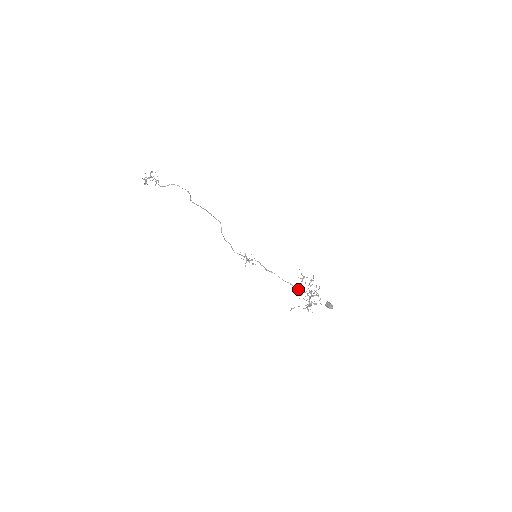
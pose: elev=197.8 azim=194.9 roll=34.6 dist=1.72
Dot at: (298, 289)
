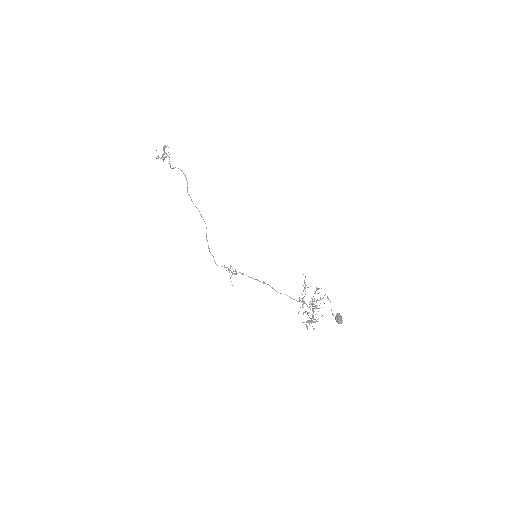
Dot at: (297, 301)
